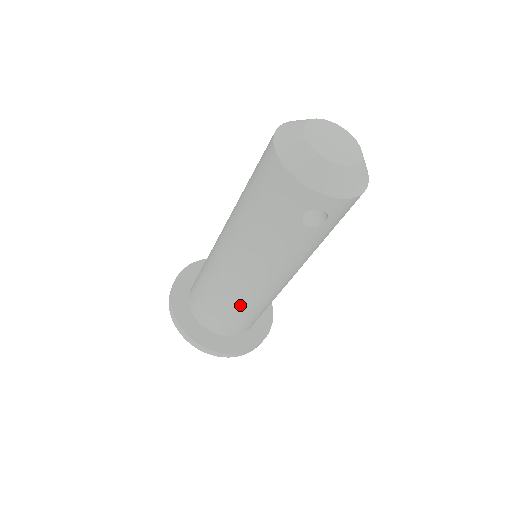
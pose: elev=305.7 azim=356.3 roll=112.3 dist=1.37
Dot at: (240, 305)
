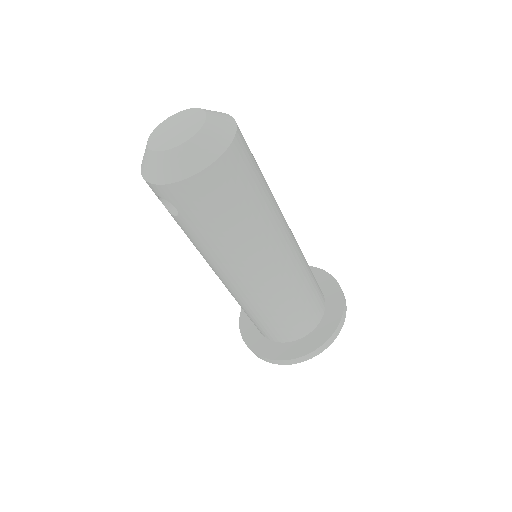
Dot at: (237, 301)
